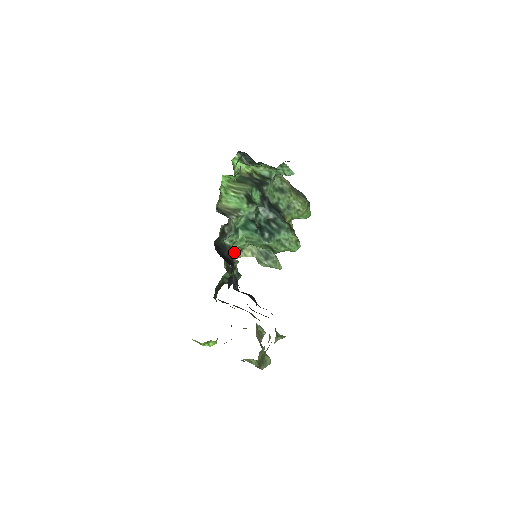
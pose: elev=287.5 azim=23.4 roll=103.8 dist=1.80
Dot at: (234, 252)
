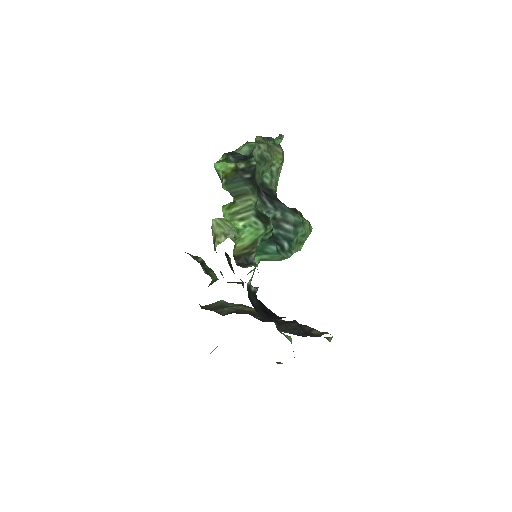
Dot at: (231, 267)
